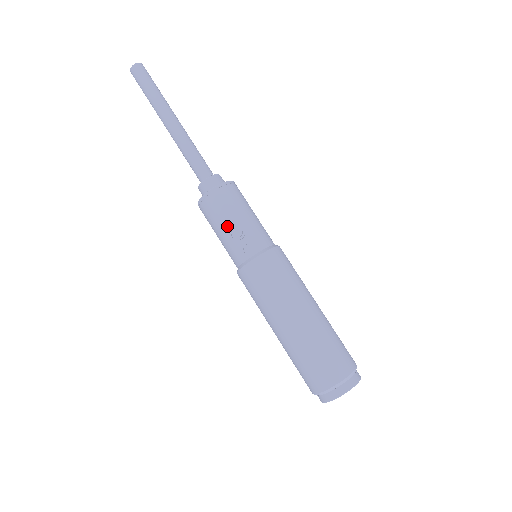
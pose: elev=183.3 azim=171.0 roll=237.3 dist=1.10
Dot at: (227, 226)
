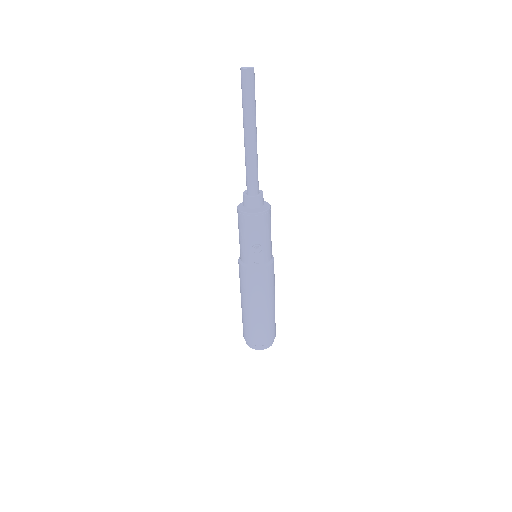
Dot at: (252, 241)
